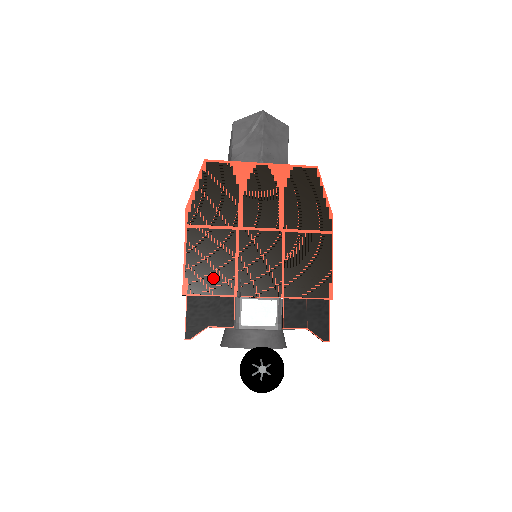
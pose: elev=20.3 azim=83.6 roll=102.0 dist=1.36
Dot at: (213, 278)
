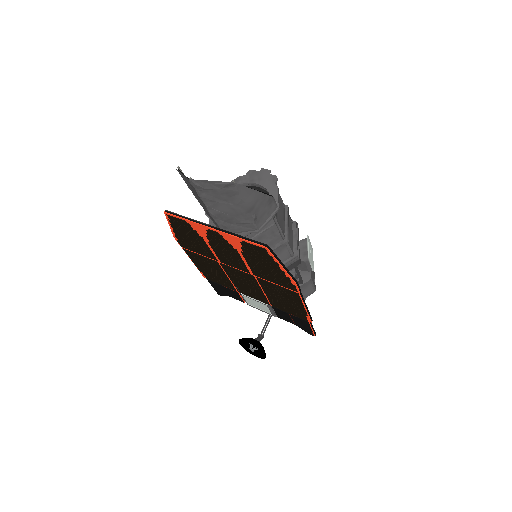
Dot at: (217, 278)
